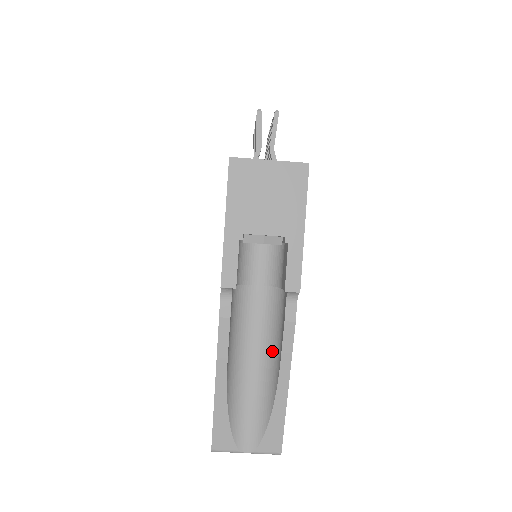
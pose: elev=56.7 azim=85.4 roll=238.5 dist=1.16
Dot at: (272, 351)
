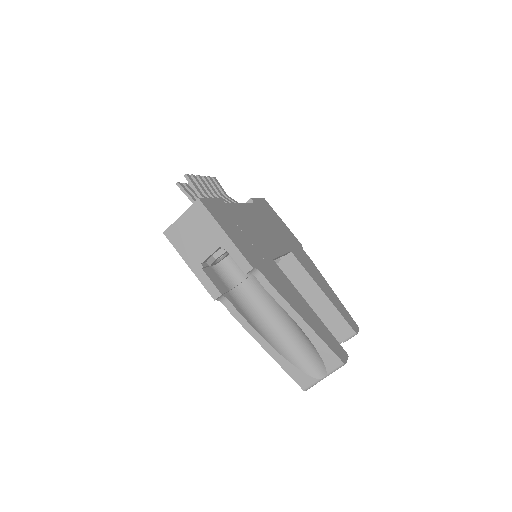
Dot at: (283, 309)
